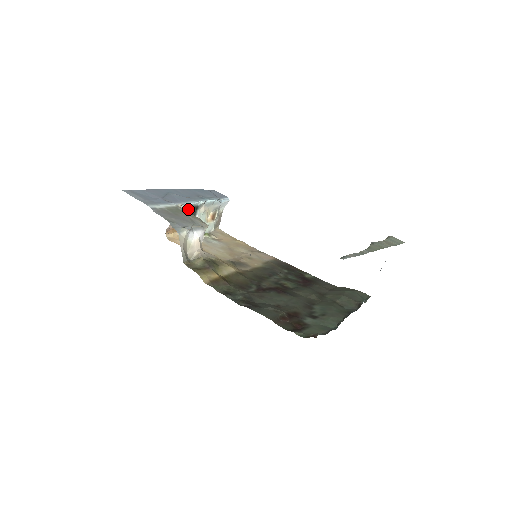
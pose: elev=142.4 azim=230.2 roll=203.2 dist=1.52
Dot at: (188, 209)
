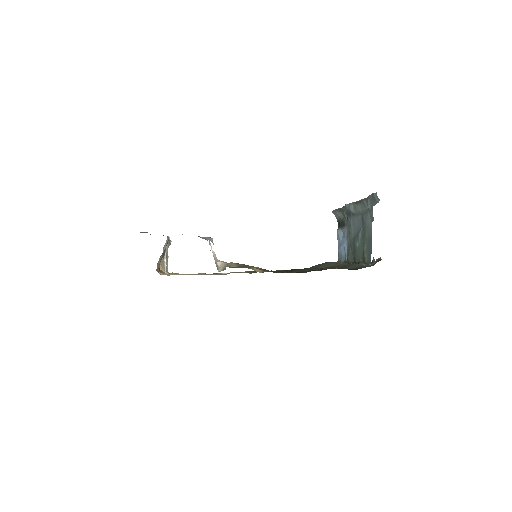
Dot at: occluded
